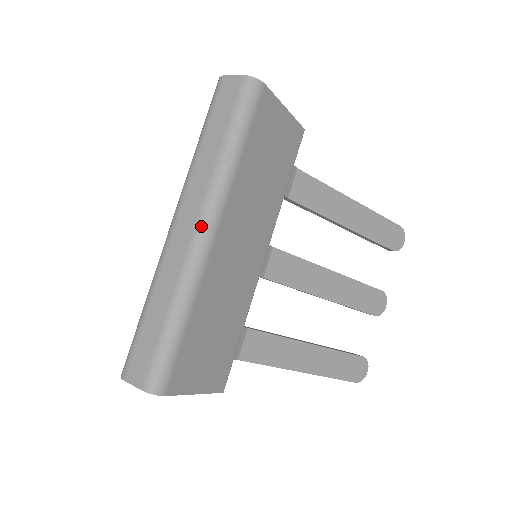
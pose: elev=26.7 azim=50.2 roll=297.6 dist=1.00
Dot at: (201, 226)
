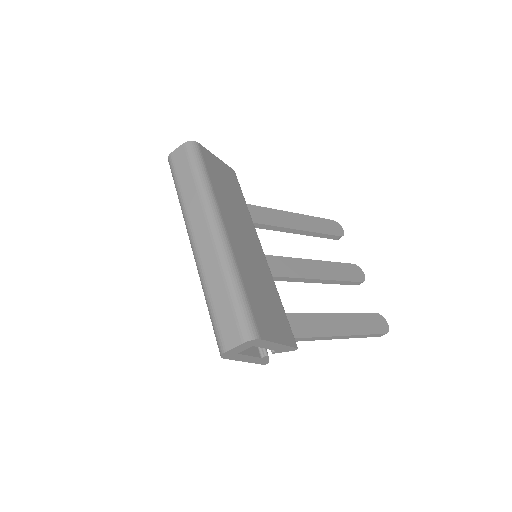
Dot at: (213, 226)
